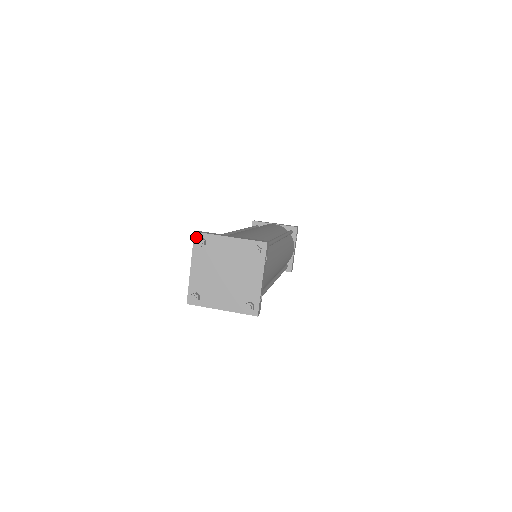
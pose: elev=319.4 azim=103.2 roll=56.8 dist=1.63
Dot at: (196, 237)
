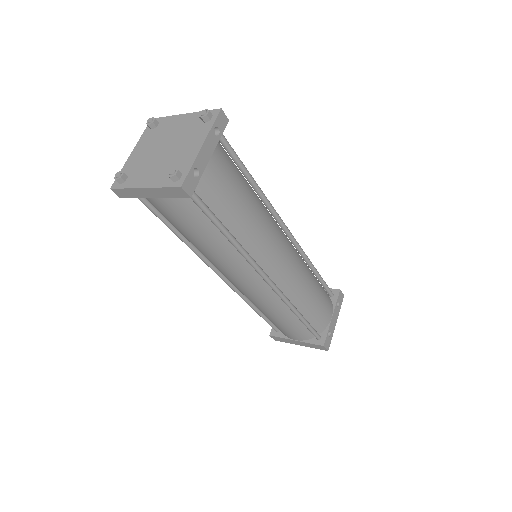
Dot at: occluded
